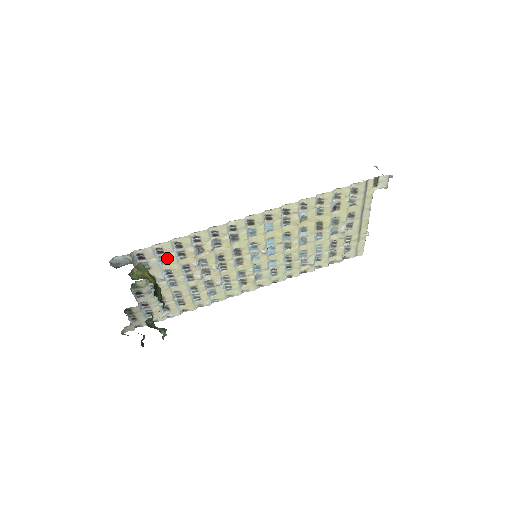
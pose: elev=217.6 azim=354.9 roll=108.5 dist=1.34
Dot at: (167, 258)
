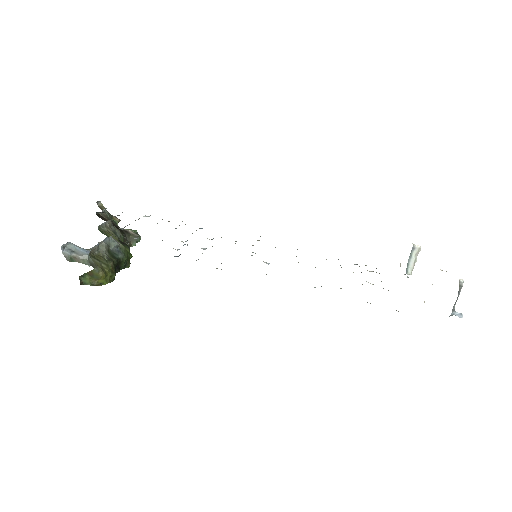
Dot at: occluded
